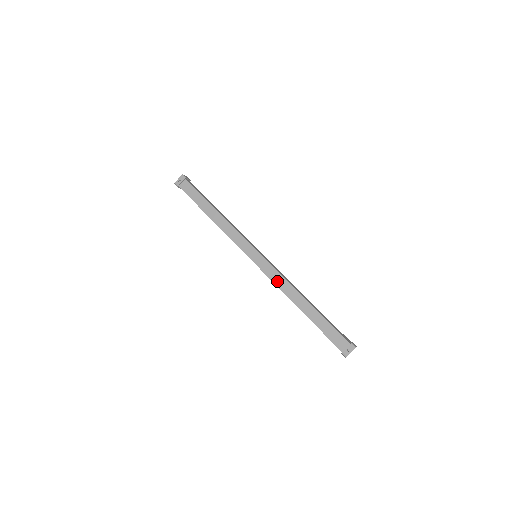
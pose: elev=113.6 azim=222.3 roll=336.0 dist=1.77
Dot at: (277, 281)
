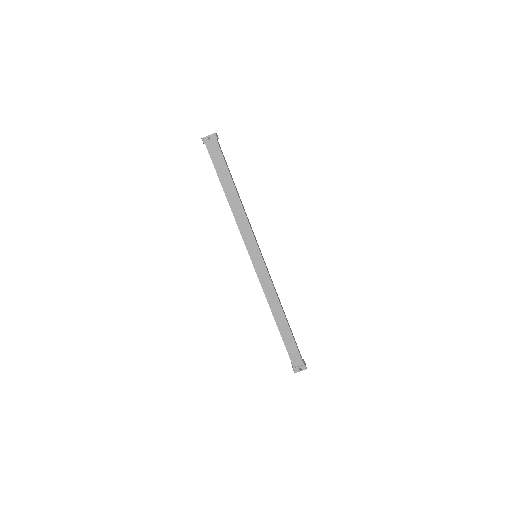
Dot at: (267, 290)
